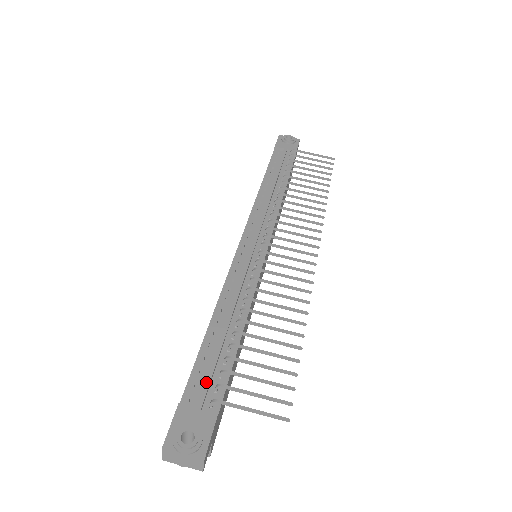
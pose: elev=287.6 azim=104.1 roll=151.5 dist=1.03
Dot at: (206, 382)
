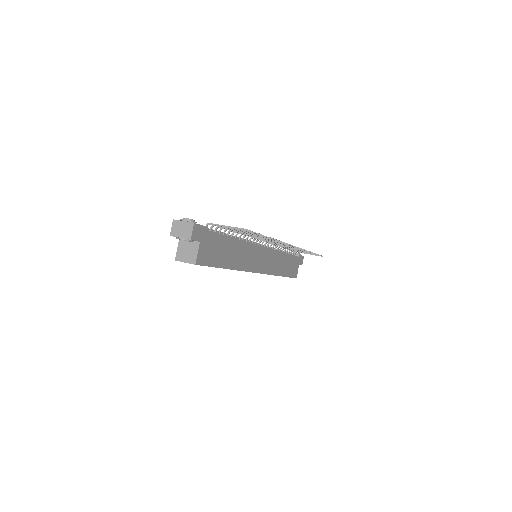
Dot at: occluded
